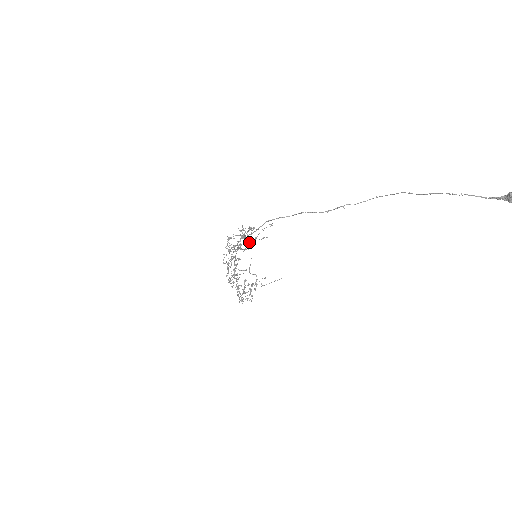
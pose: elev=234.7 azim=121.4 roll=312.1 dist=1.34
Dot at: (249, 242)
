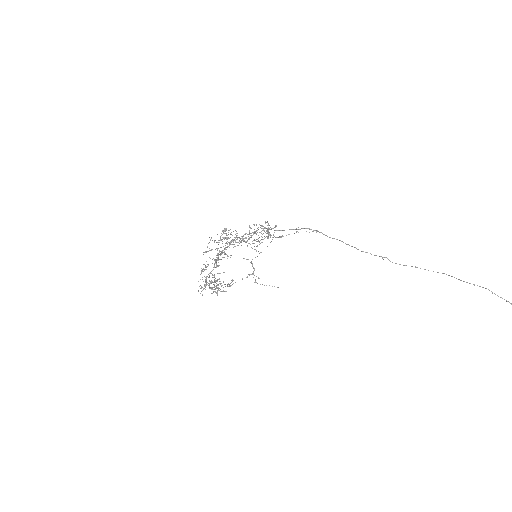
Dot at: occluded
